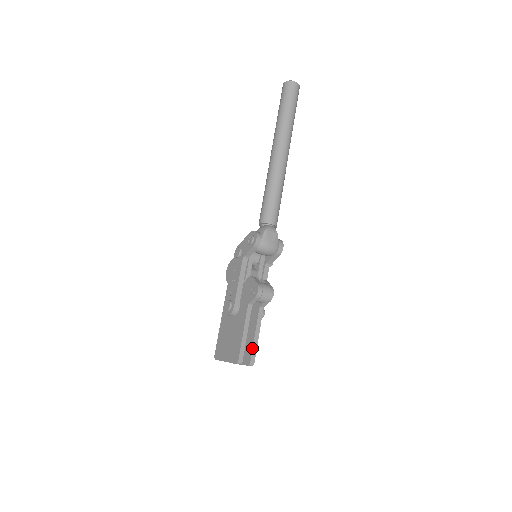
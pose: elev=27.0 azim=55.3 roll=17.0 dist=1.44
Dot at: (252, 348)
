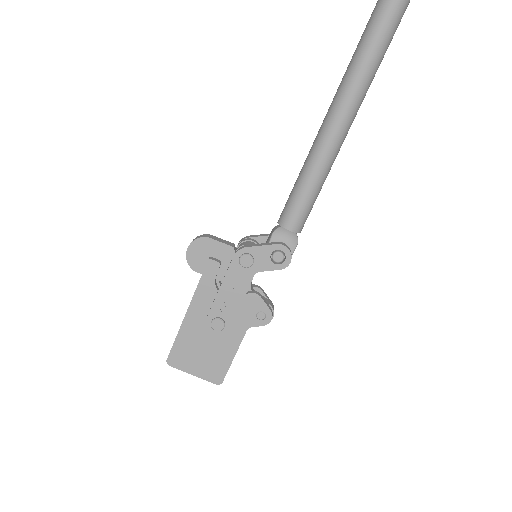
Dot at: occluded
